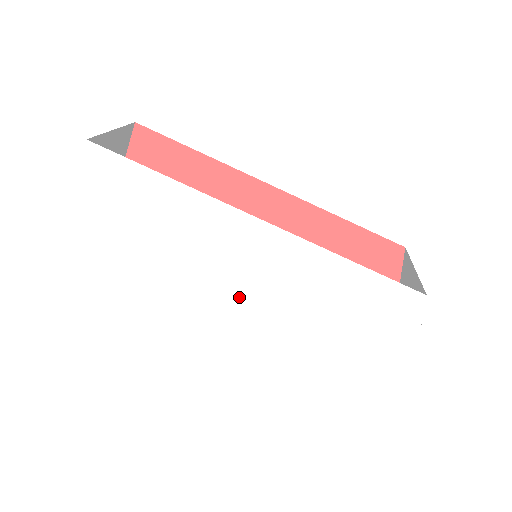
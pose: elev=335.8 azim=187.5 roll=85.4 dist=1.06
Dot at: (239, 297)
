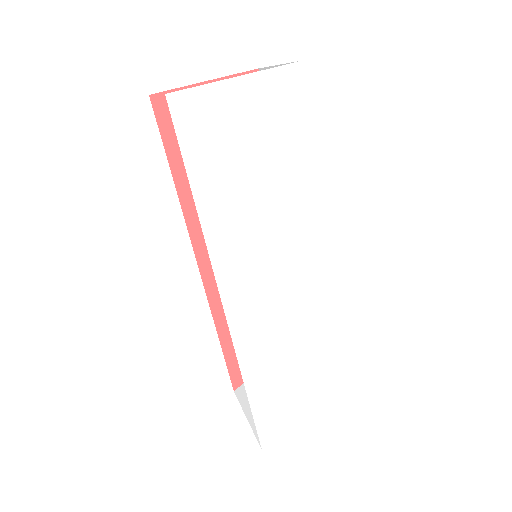
Dot at: (254, 281)
